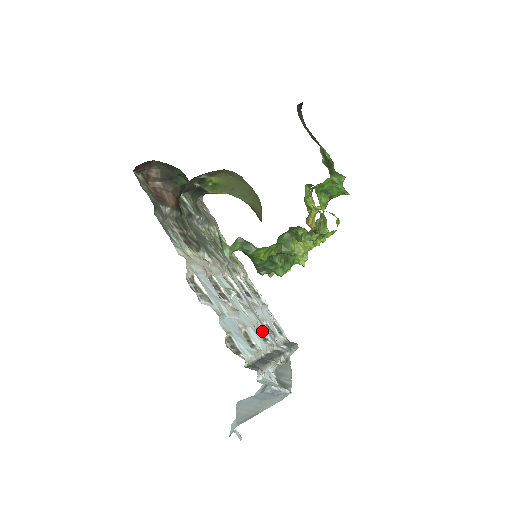
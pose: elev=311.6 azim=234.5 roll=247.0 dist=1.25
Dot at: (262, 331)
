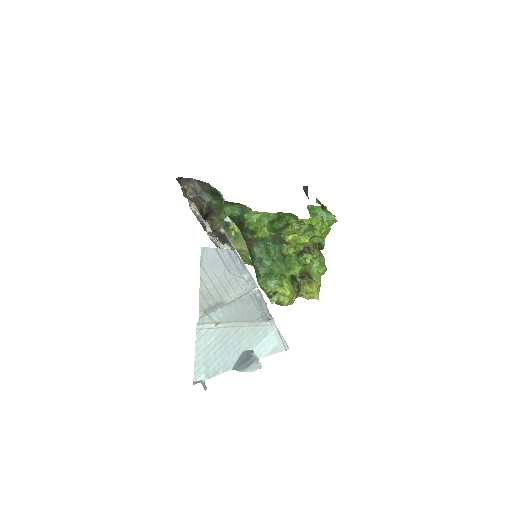
Dot at: occluded
